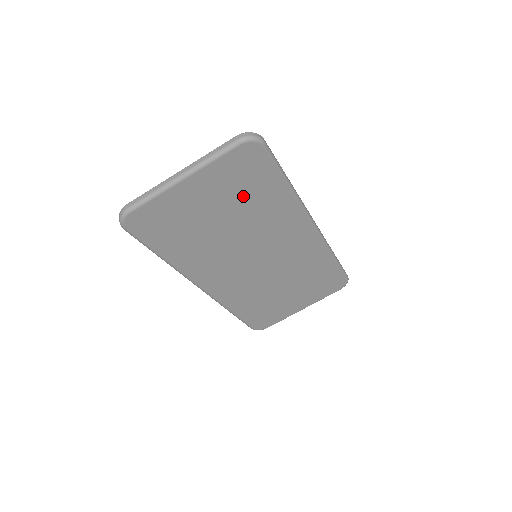
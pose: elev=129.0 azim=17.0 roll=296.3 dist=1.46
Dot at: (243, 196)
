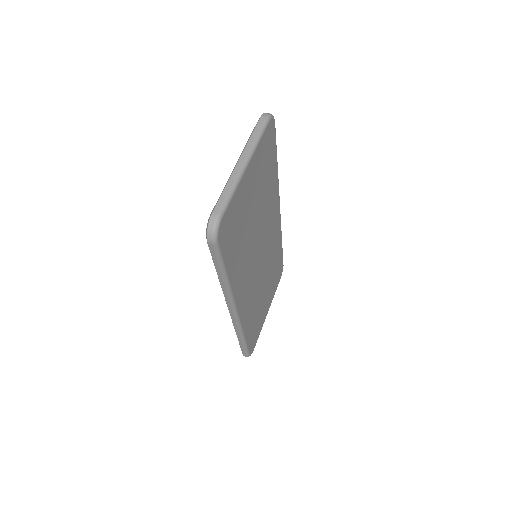
Dot at: (264, 180)
